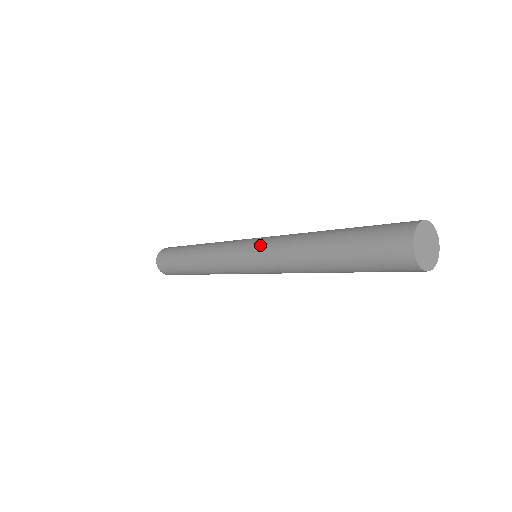
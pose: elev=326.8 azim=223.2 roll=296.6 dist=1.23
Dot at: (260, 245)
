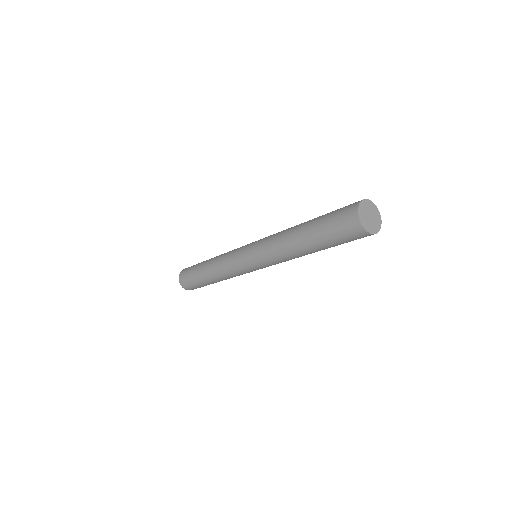
Dot at: (257, 253)
